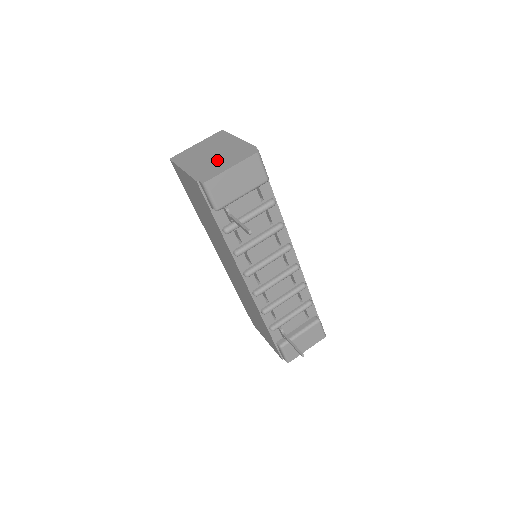
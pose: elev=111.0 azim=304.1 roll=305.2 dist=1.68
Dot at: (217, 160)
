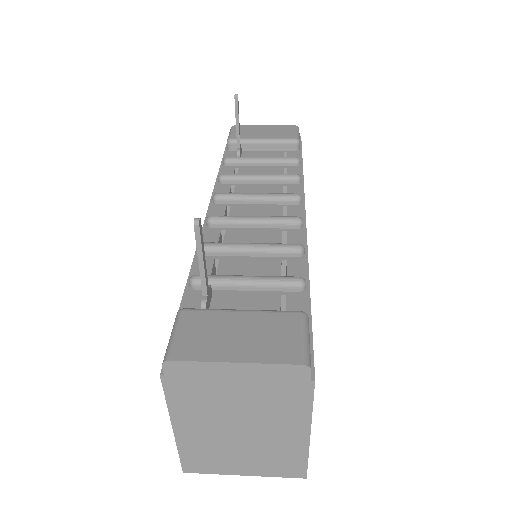
Dot at: occluded
